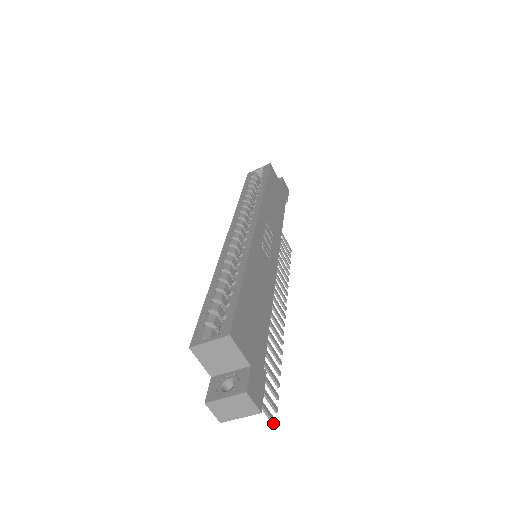
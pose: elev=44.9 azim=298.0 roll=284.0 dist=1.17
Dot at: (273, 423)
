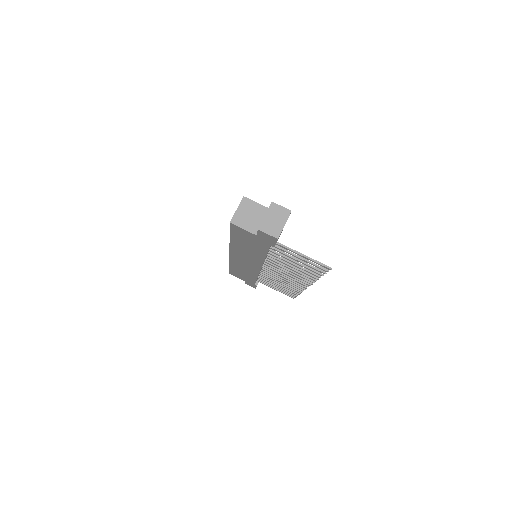
Dot at: (328, 267)
